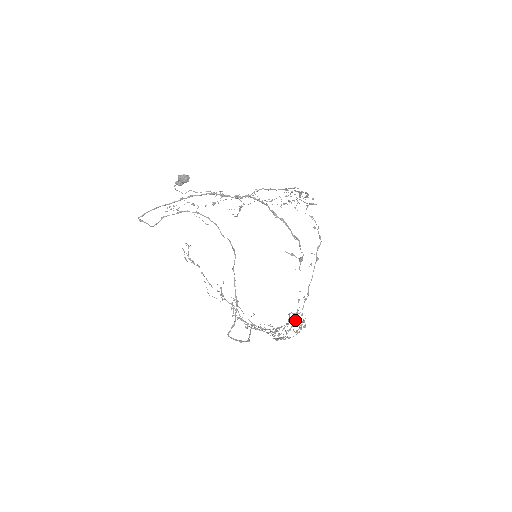
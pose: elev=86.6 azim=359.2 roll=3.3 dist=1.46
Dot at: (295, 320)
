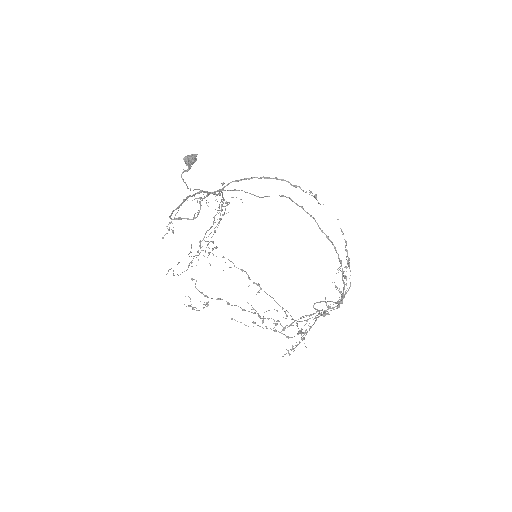
Dot at: (341, 266)
